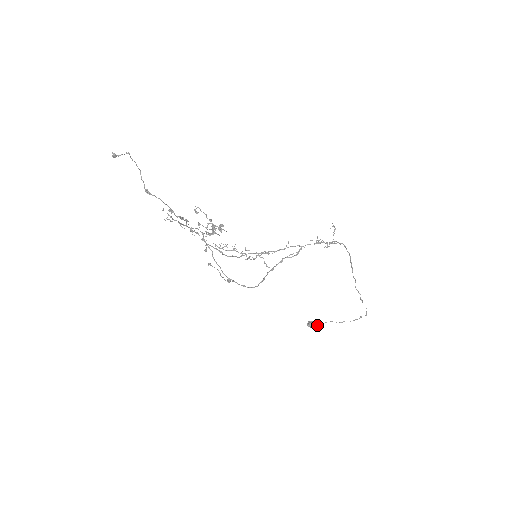
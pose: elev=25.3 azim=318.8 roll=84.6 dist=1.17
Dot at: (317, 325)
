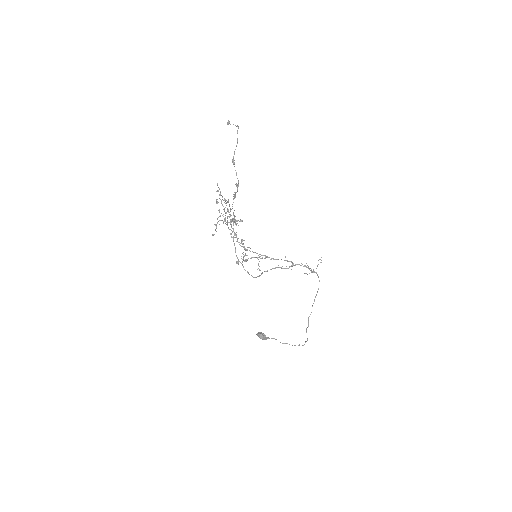
Dot at: (265, 337)
